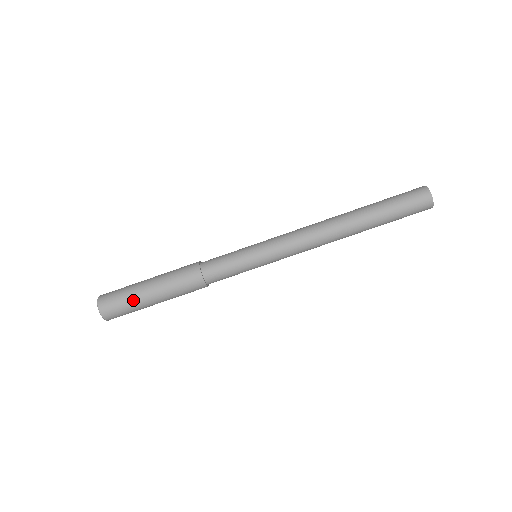
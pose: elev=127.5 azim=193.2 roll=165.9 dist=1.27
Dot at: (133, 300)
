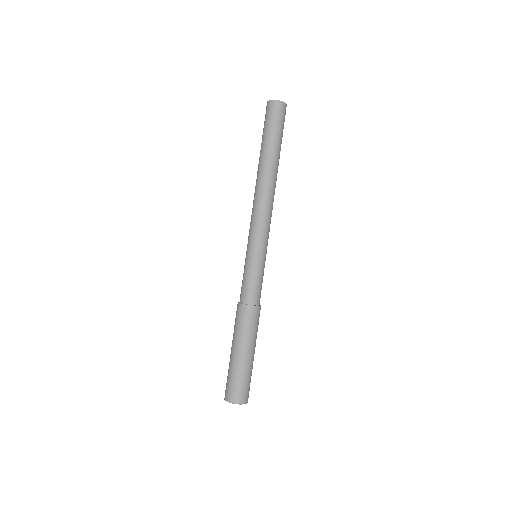
Dot at: (245, 371)
